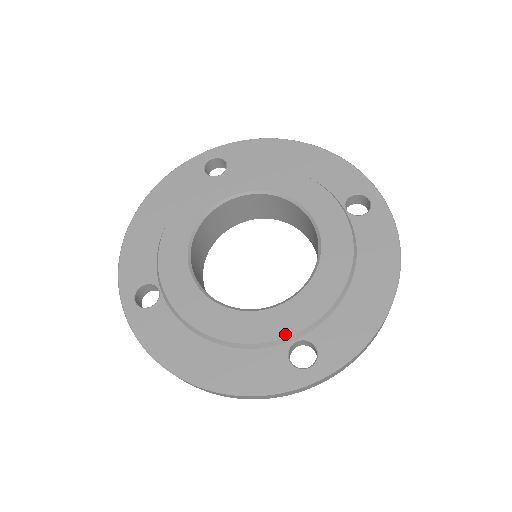
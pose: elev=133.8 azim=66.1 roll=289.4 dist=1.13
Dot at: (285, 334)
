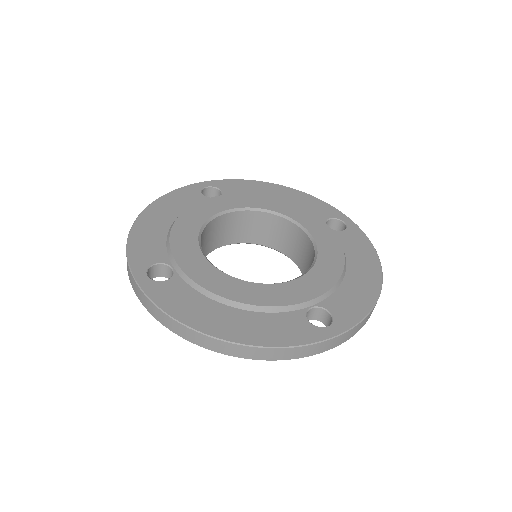
Dot at: (302, 300)
